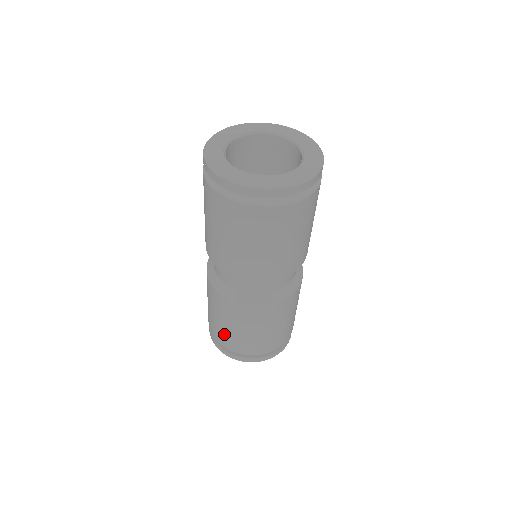
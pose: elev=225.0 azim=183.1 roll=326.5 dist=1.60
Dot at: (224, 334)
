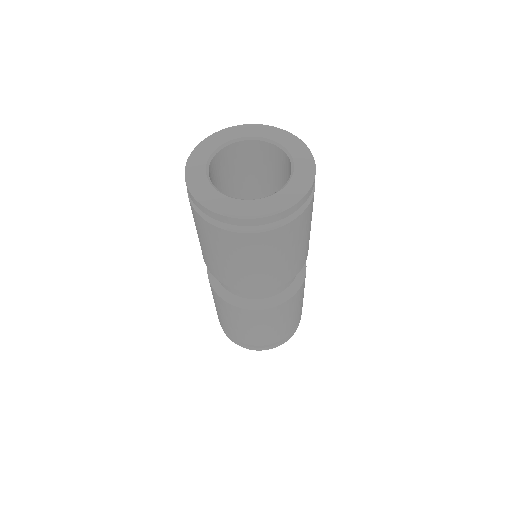
Dot at: occluded
